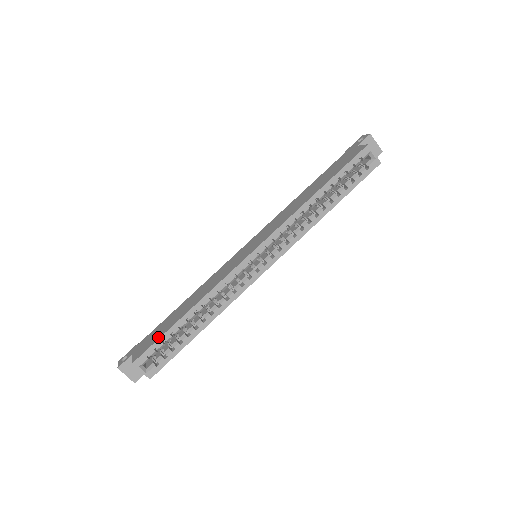
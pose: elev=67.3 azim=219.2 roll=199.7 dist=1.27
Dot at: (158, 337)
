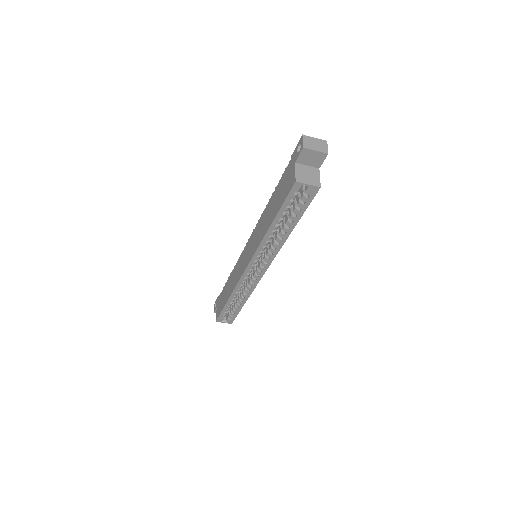
Dot at: (221, 310)
